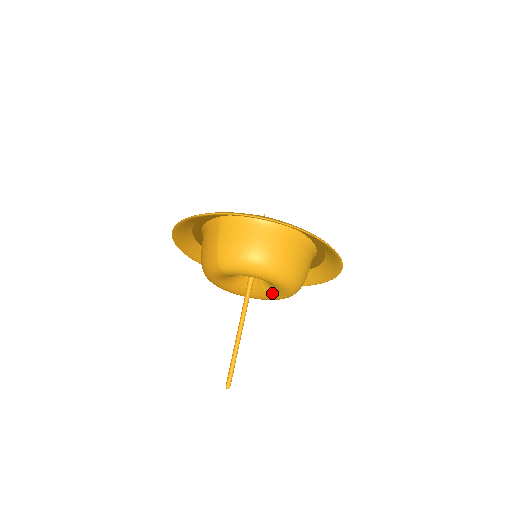
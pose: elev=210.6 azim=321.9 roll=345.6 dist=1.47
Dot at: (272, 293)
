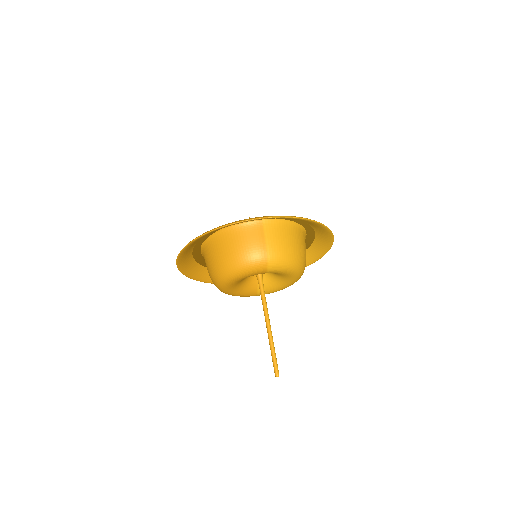
Dot at: (266, 289)
